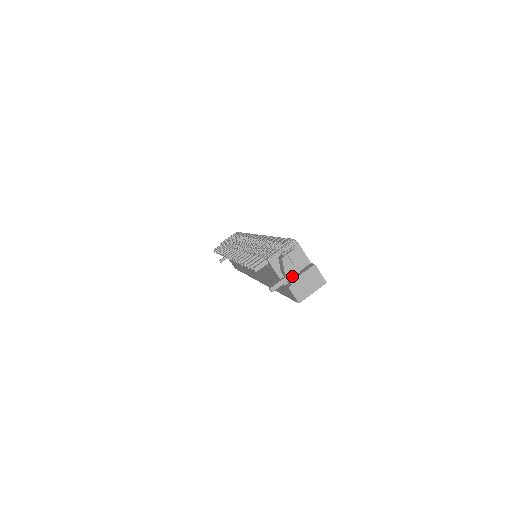
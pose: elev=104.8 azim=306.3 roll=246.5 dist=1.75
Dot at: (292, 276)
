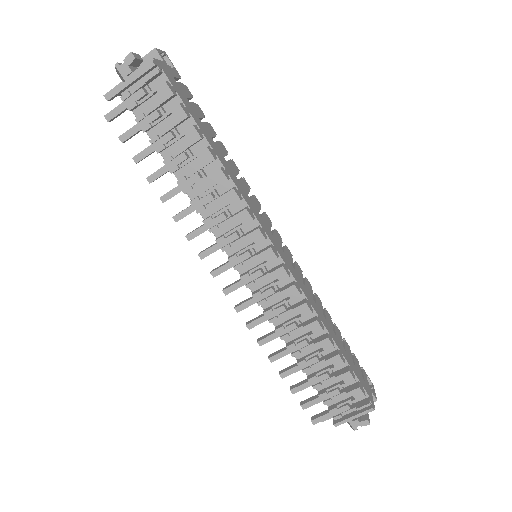
Dot at: occluded
